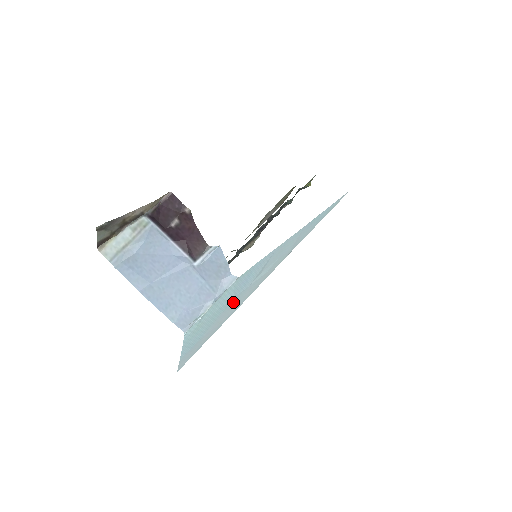
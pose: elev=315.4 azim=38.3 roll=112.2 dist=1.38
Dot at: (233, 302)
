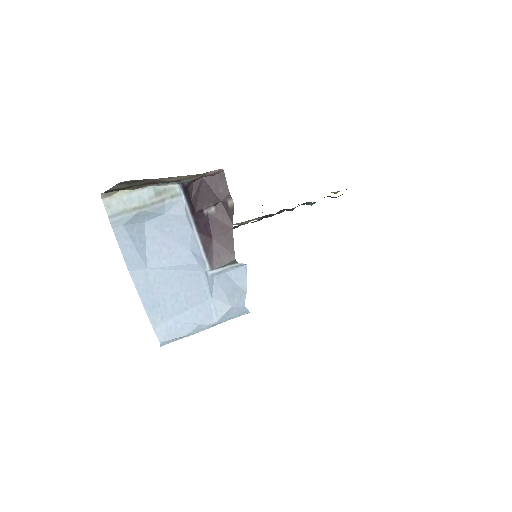
Dot at: occluded
